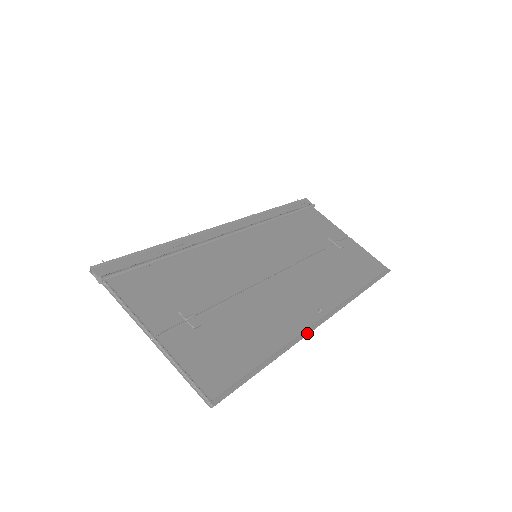
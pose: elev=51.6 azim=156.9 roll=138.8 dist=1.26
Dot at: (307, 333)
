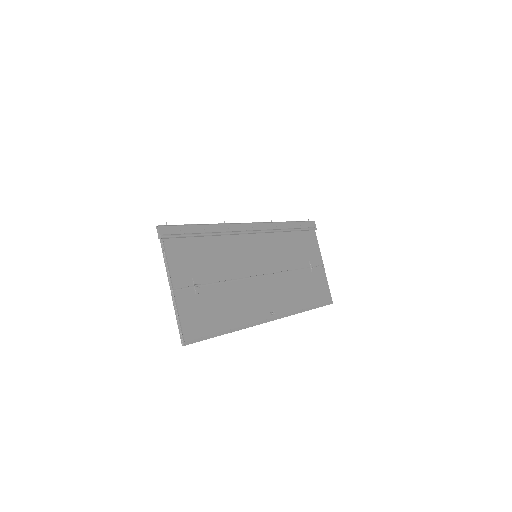
Dot at: (256, 324)
